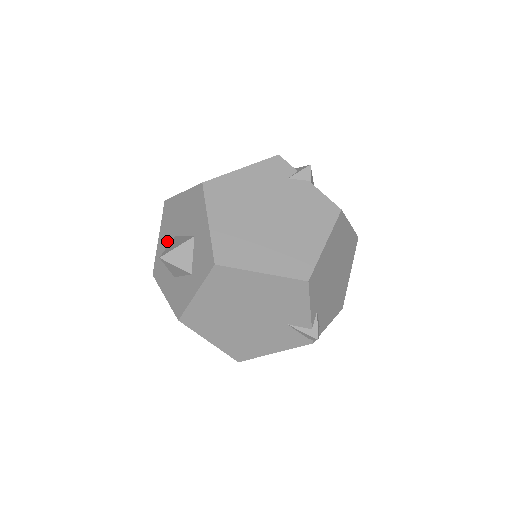
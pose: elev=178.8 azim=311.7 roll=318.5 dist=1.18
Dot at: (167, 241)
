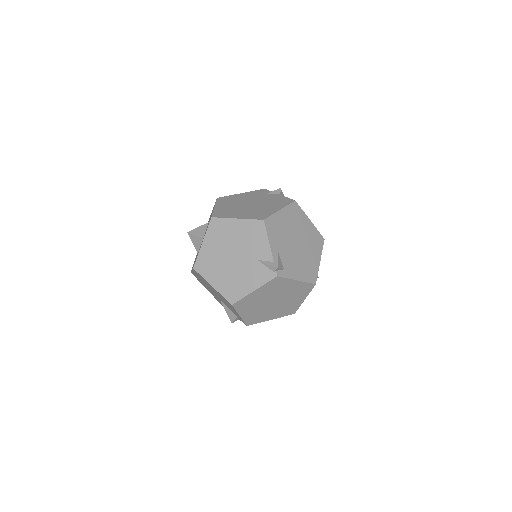
Dot at: occluded
